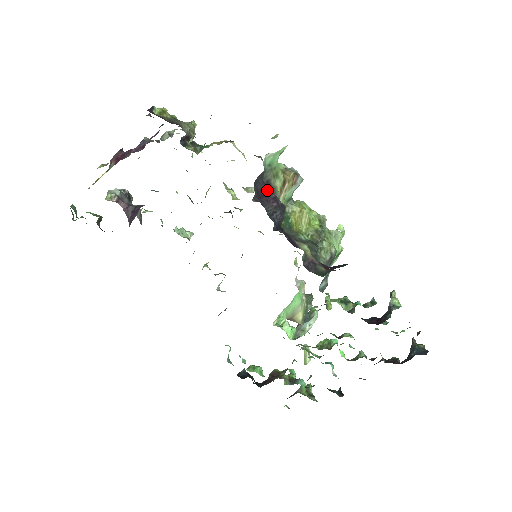
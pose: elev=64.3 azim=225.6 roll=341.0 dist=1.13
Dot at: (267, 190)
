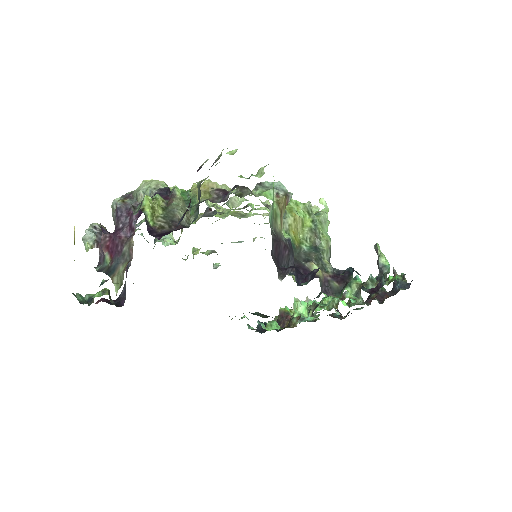
Dot at: (278, 246)
